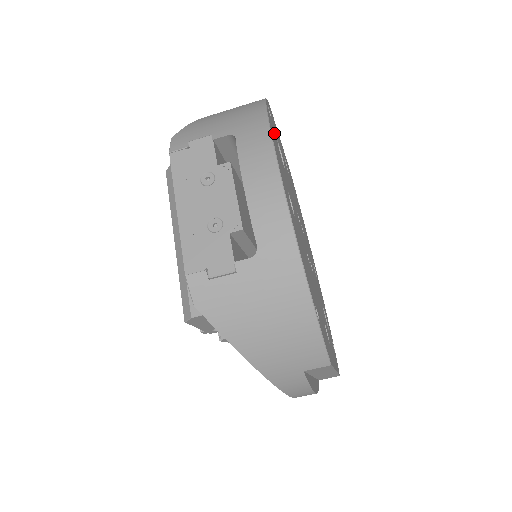
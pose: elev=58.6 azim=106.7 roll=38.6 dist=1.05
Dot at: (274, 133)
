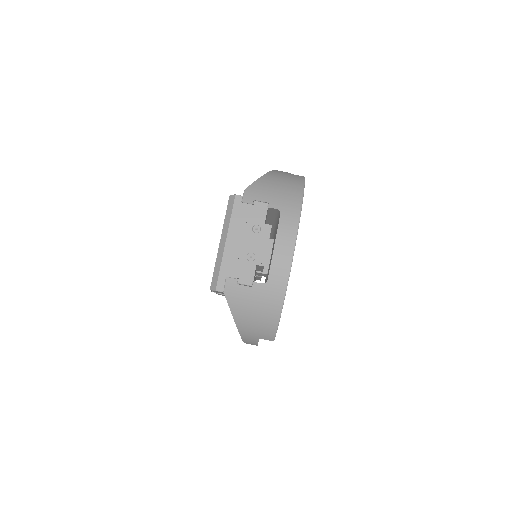
Dot at: occluded
